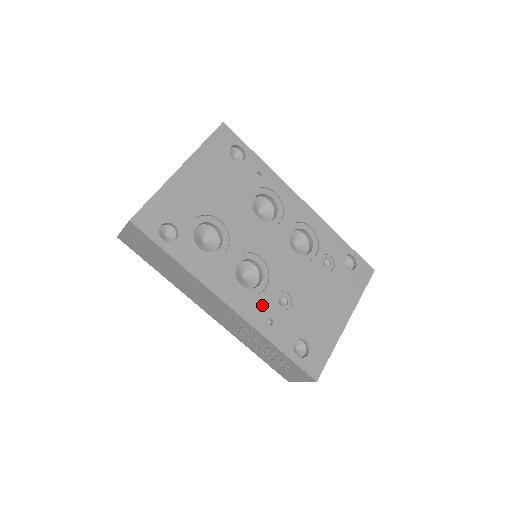
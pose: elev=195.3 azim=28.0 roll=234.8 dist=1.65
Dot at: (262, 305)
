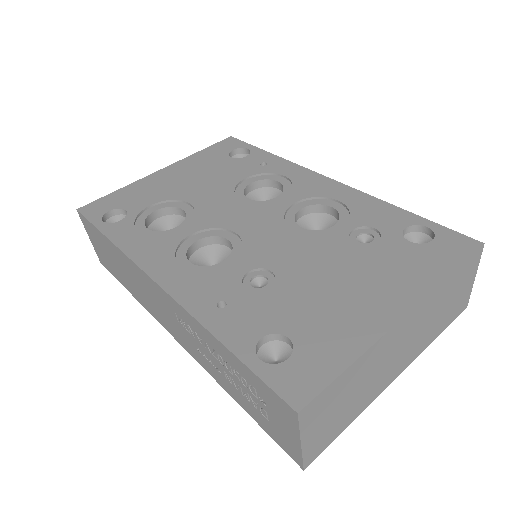
Dot at: (214, 283)
